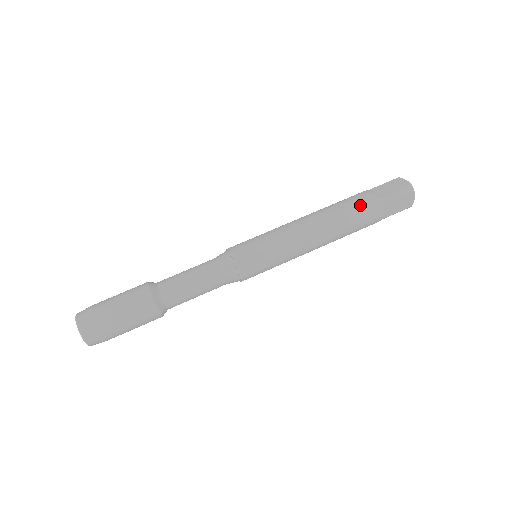
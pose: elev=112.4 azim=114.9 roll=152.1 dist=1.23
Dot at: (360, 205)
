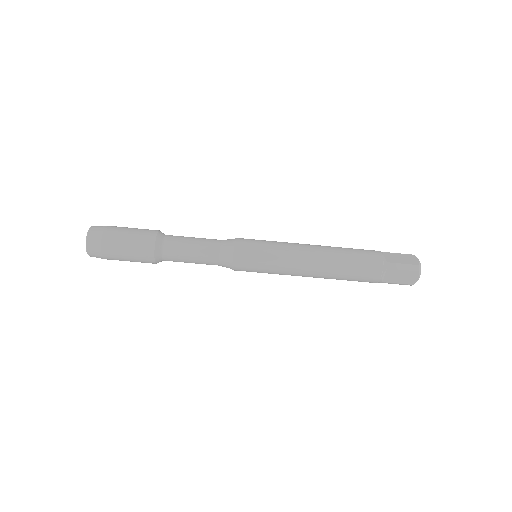
Dot at: (361, 281)
